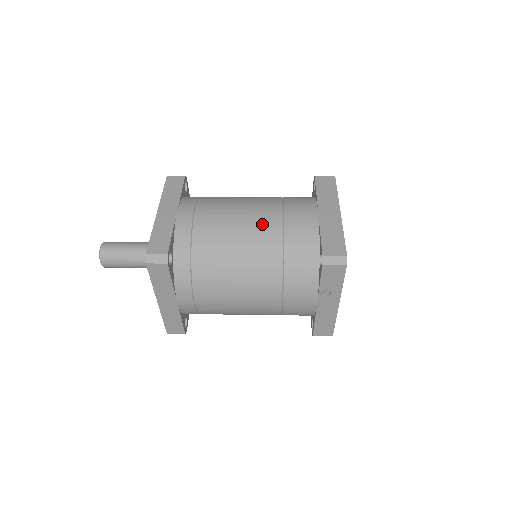
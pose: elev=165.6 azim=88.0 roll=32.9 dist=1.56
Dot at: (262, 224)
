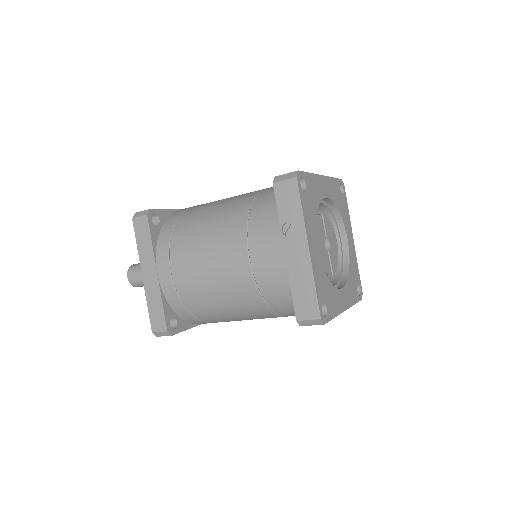
Dot at: (244, 194)
